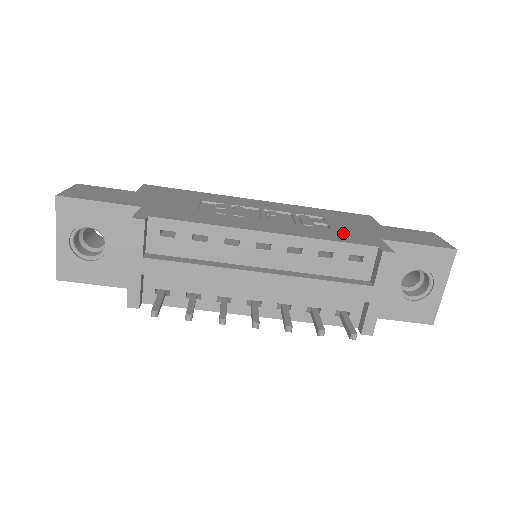
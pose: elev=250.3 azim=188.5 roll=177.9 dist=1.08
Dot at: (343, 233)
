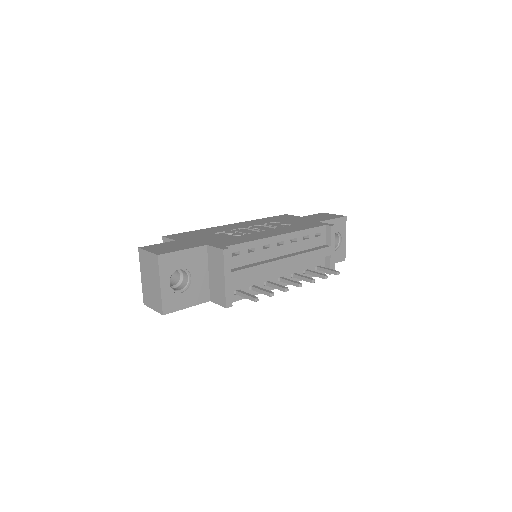
Dot at: (302, 225)
